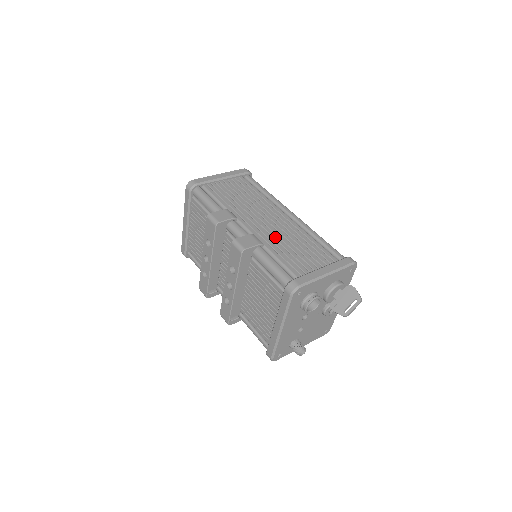
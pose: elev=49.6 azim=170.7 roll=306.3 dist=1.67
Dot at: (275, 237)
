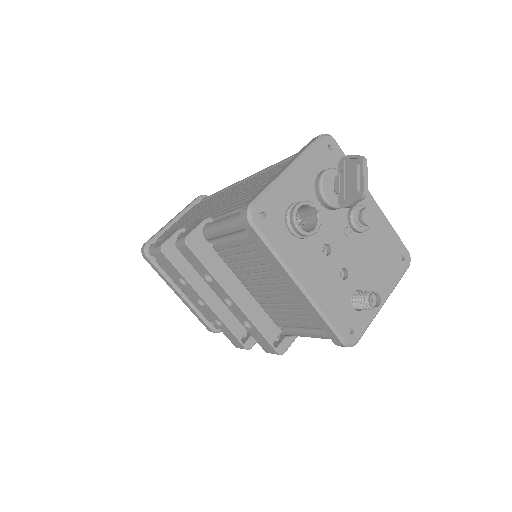
Dot at: (227, 204)
